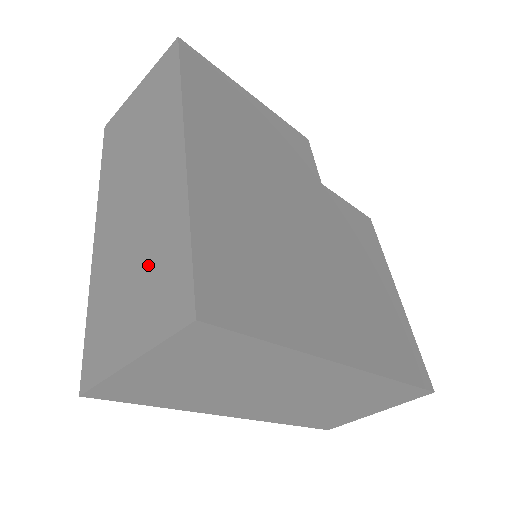
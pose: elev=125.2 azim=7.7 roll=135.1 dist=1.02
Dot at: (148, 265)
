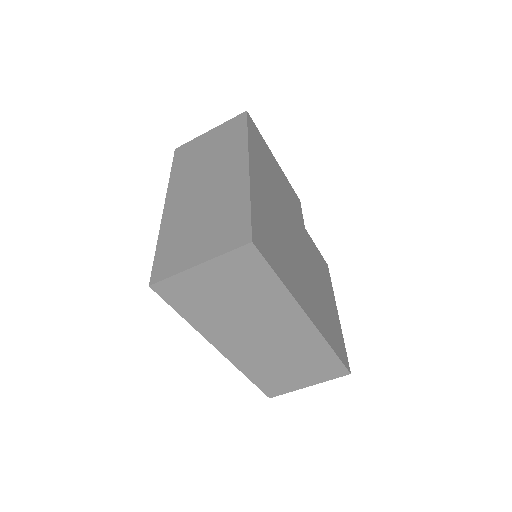
Dot at: (215, 220)
